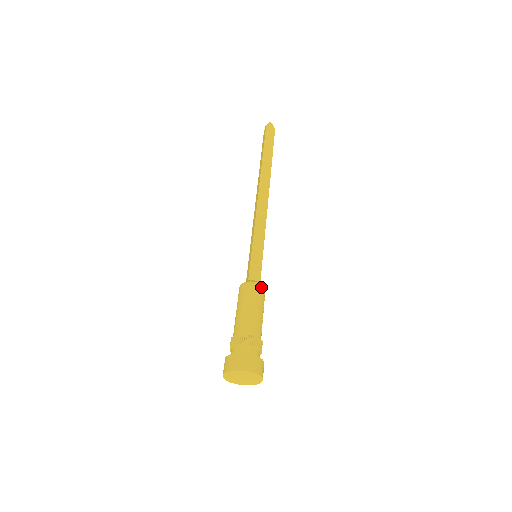
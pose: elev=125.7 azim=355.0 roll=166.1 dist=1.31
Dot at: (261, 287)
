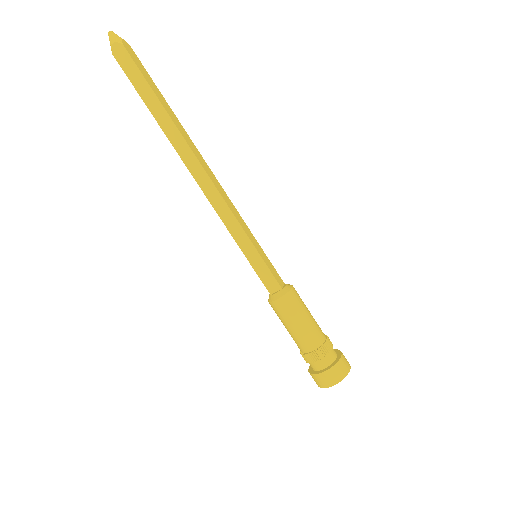
Dot at: (294, 288)
